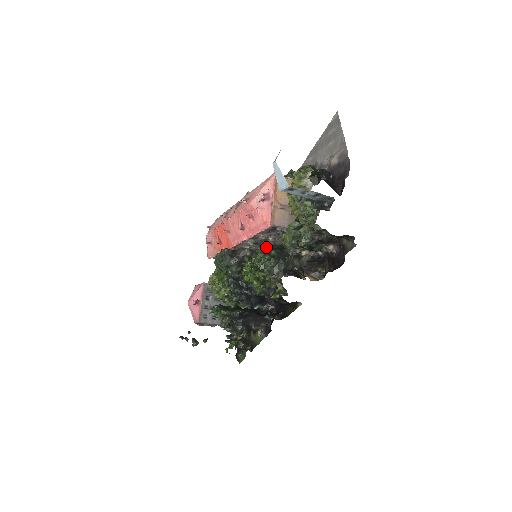
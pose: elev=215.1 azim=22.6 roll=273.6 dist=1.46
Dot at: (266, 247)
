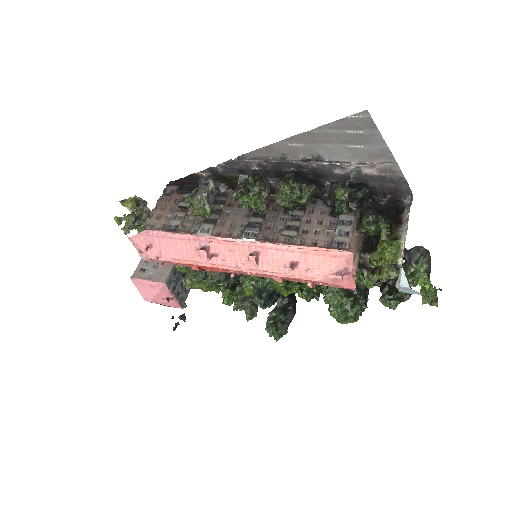
Dot at: (348, 299)
